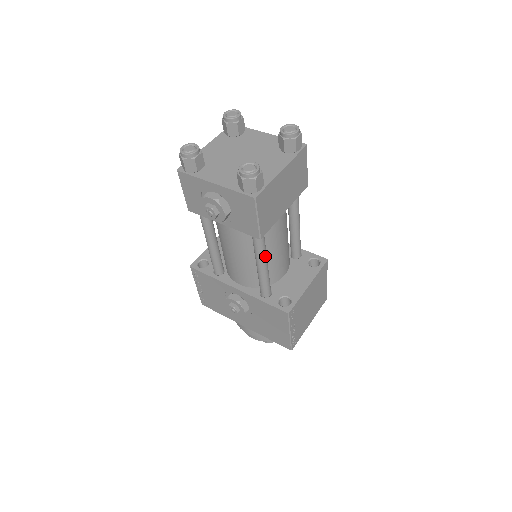
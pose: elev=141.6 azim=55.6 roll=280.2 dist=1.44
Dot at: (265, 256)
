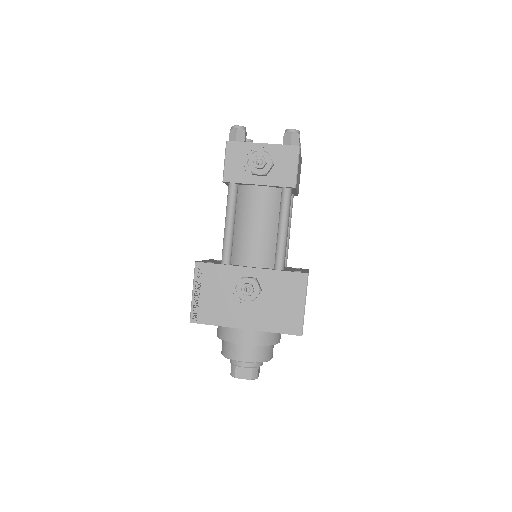
Dot at: (288, 218)
